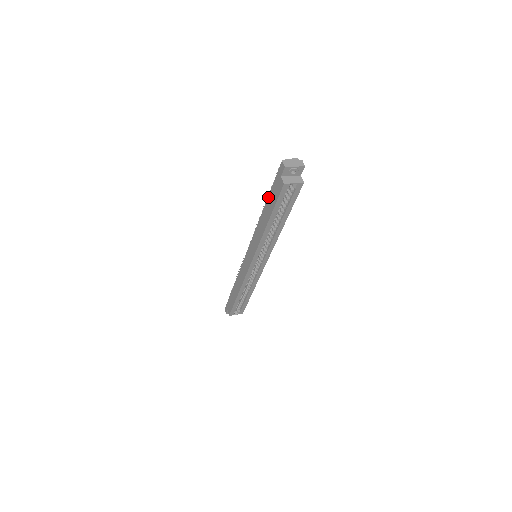
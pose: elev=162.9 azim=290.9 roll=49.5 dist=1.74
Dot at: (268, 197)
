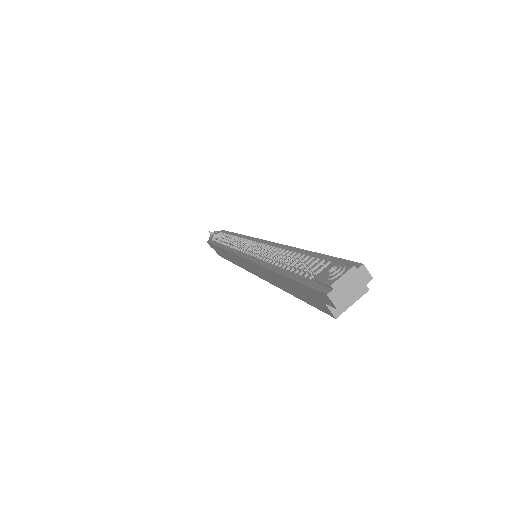
Dot at: (286, 278)
